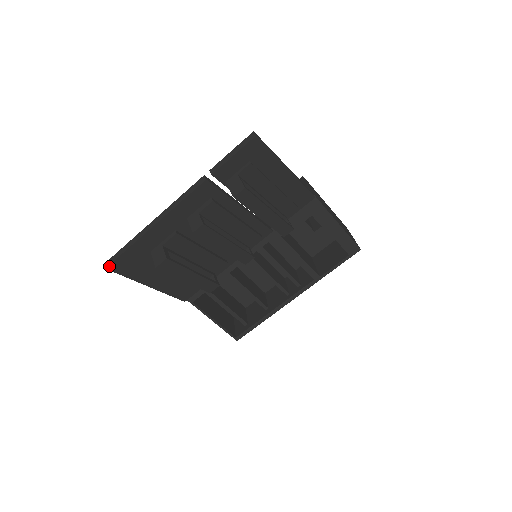
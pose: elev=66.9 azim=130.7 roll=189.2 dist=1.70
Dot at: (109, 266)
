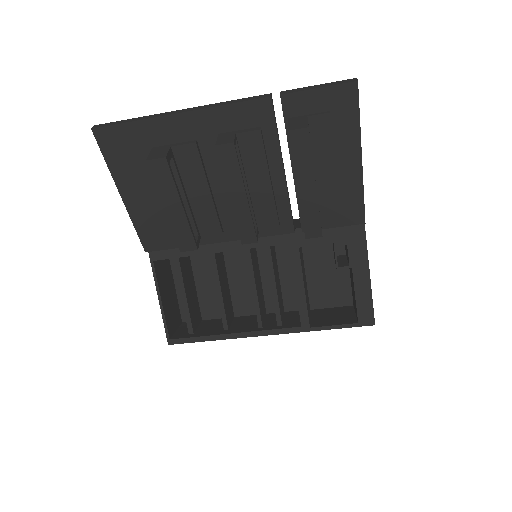
Dot at: (97, 129)
